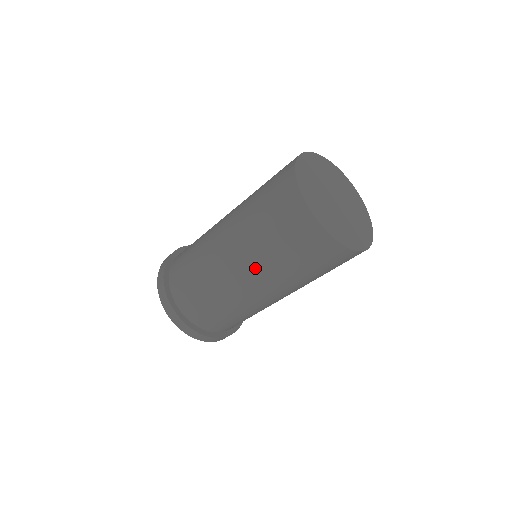
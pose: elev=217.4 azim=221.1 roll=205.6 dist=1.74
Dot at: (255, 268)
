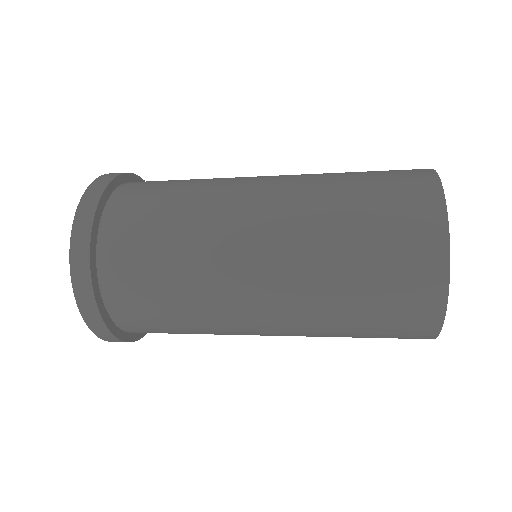
Dot at: (297, 326)
